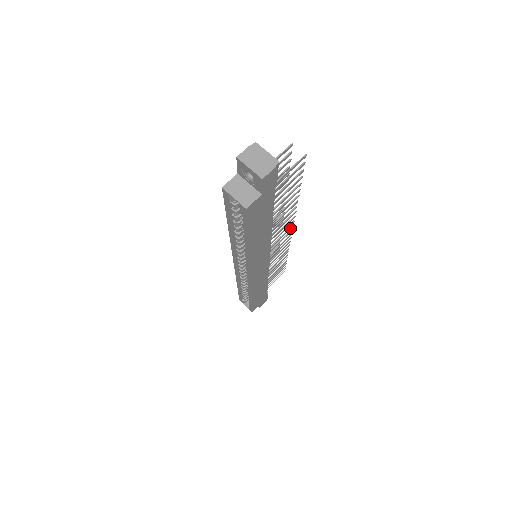
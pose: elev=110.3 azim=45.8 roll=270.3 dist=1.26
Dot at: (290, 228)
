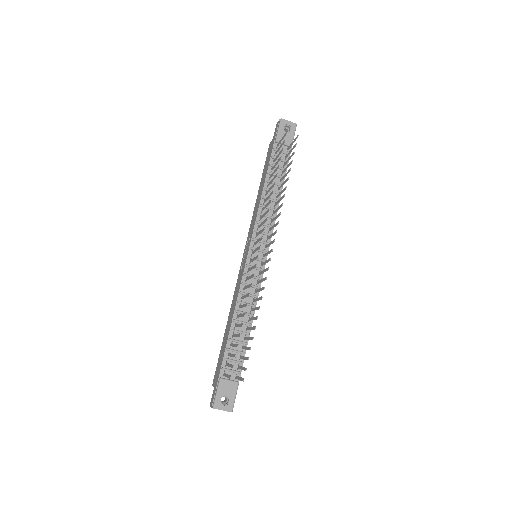
Dot at: occluded
